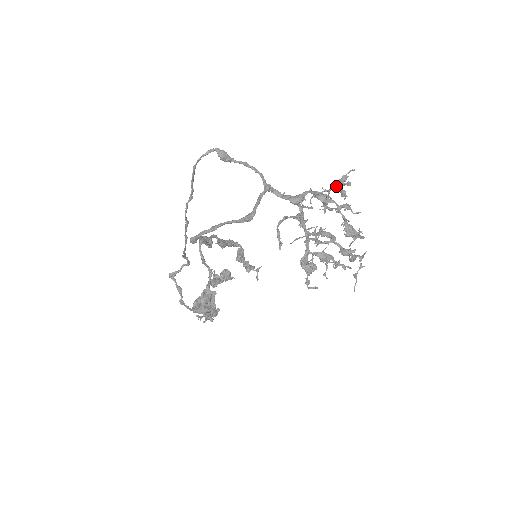
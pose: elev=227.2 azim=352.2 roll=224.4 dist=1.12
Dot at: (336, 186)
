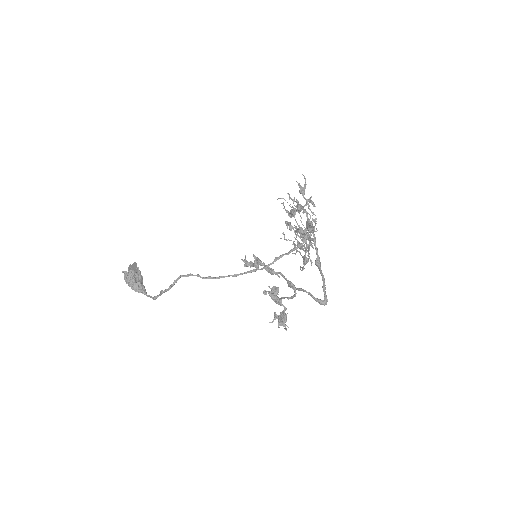
Dot at: (310, 199)
